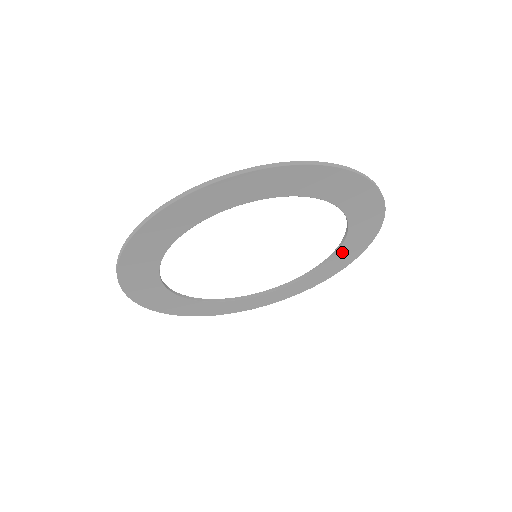
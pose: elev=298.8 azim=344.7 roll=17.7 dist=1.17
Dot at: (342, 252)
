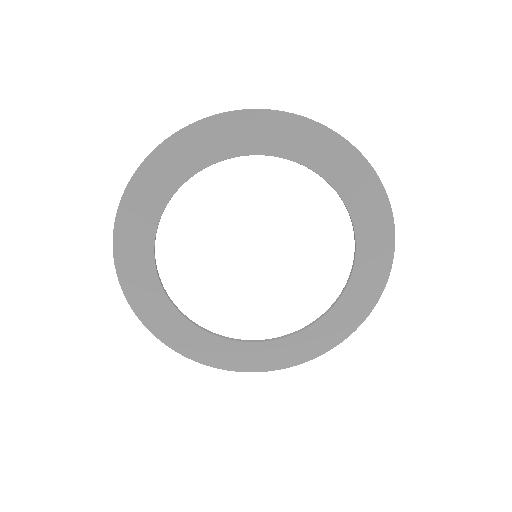
Dot at: (362, 261)
